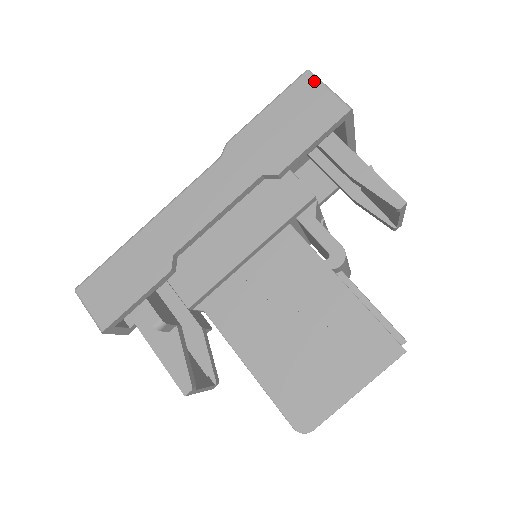
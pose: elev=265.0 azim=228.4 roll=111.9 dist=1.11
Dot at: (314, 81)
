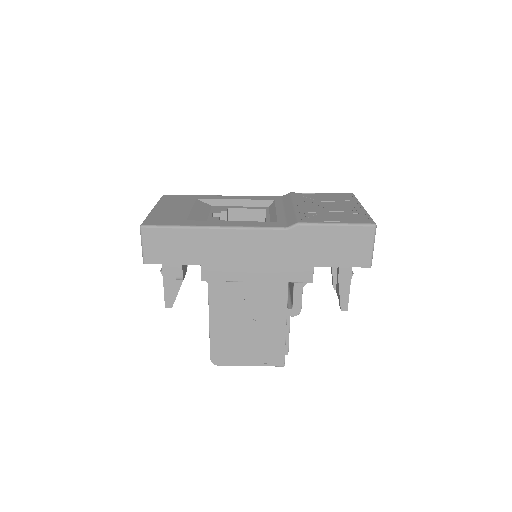
Dot at: (372, 236)
